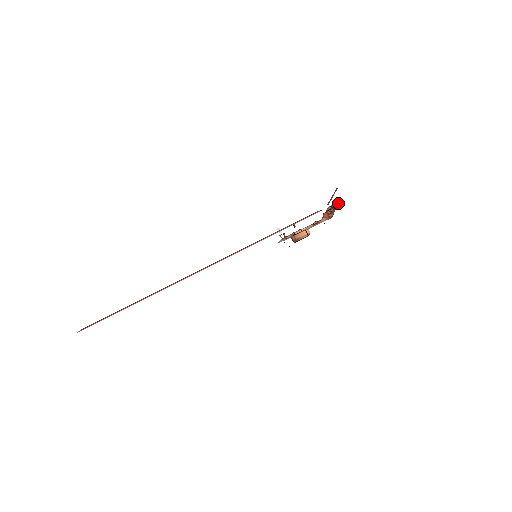
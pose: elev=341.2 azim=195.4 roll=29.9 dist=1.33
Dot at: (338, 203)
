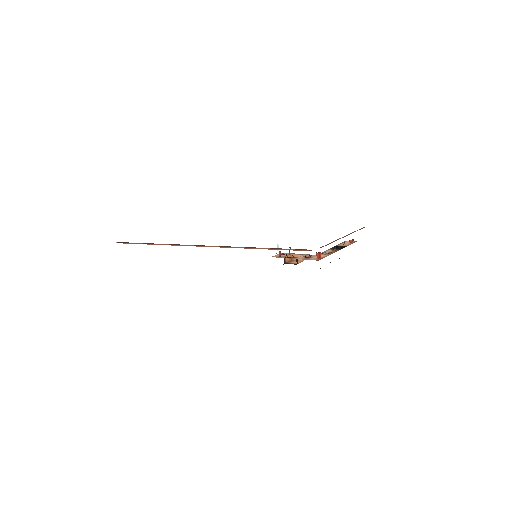
Dot at: (351, 243)
